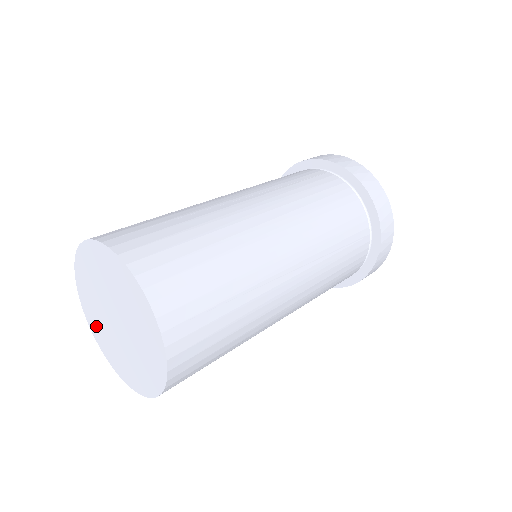
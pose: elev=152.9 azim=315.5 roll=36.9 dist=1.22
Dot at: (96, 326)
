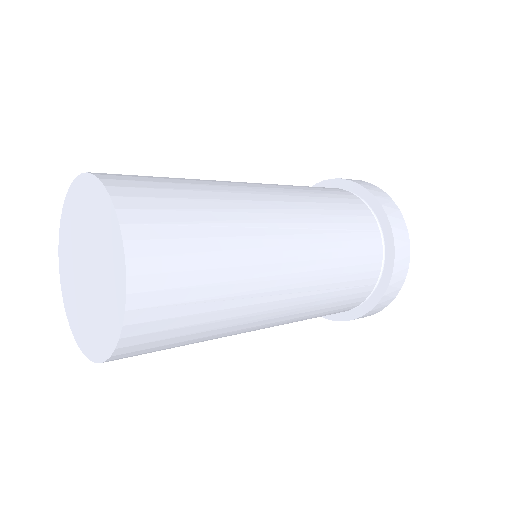
Dot at: (72, 307)
